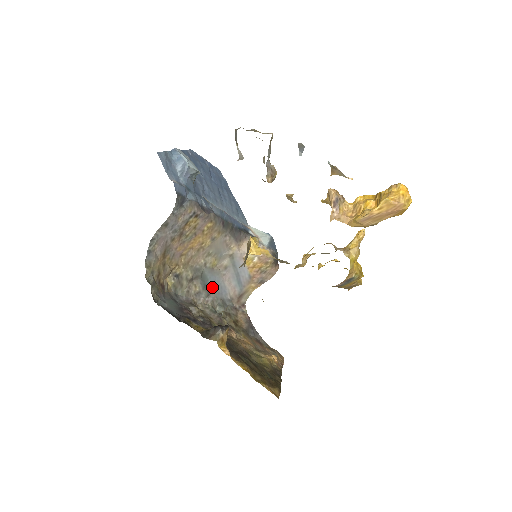
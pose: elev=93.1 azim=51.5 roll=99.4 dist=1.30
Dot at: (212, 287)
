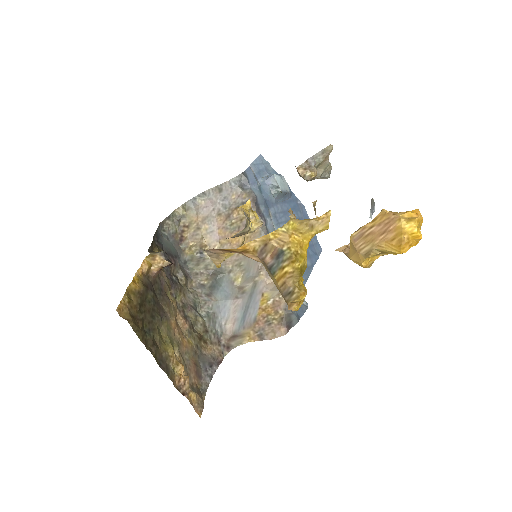
Dot at: (218, 295)
